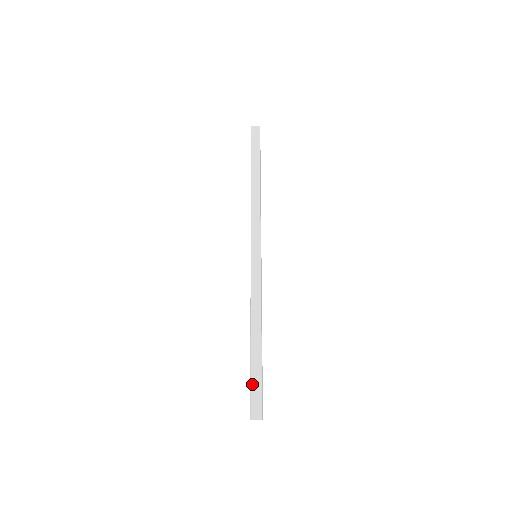
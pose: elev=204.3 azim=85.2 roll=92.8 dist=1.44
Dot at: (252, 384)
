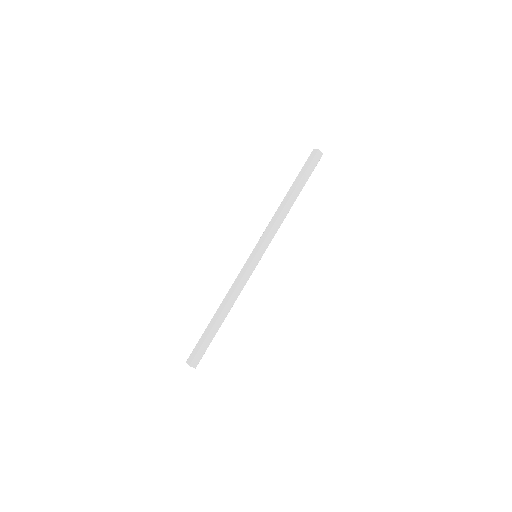
Dot at: (203, 345)
